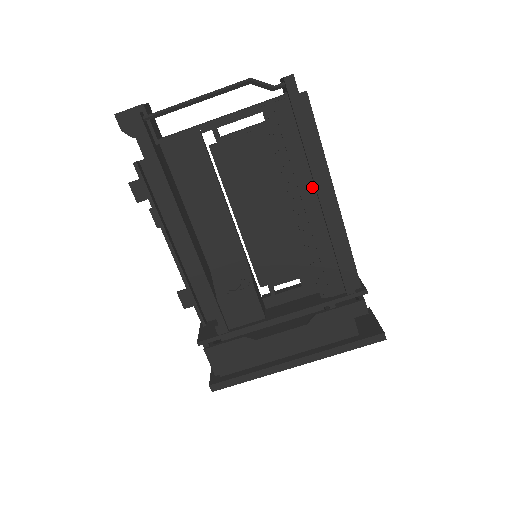
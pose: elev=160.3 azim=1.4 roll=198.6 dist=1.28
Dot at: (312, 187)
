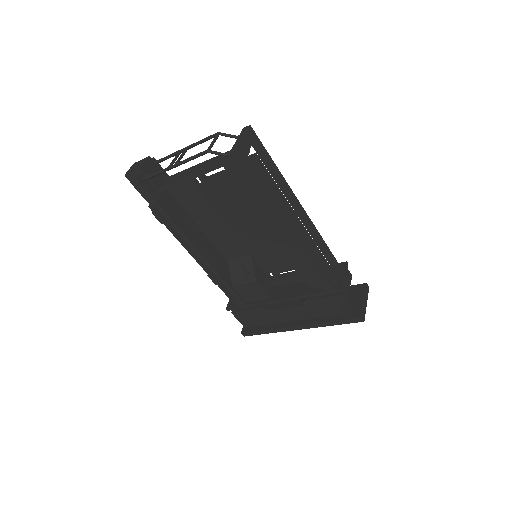
Dot at: occluded
